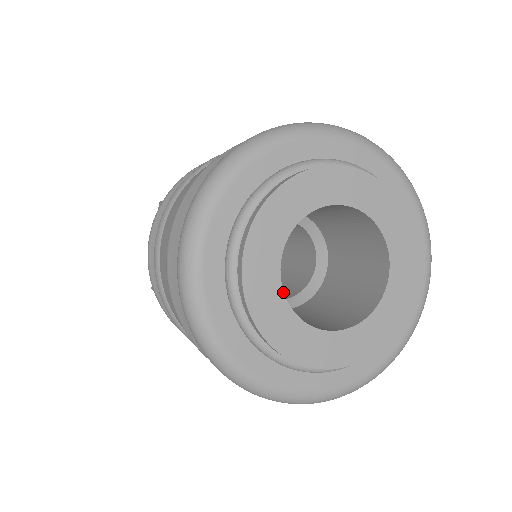
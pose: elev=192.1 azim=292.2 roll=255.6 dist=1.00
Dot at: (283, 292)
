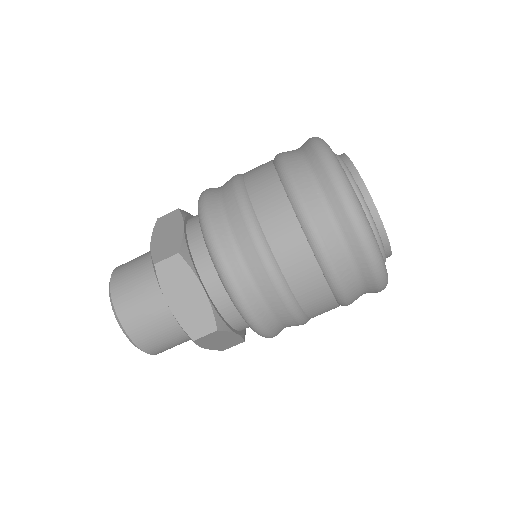
Dot at: occluded
